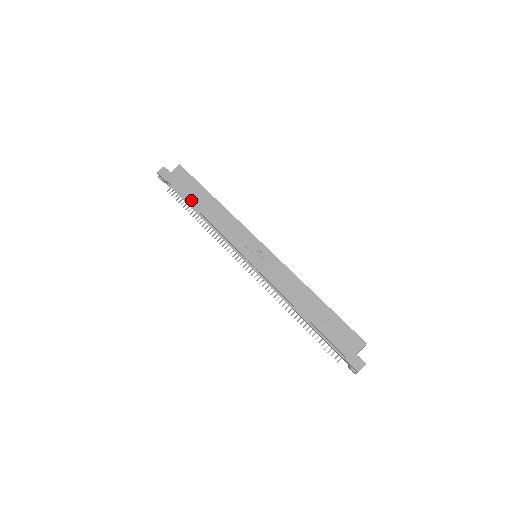
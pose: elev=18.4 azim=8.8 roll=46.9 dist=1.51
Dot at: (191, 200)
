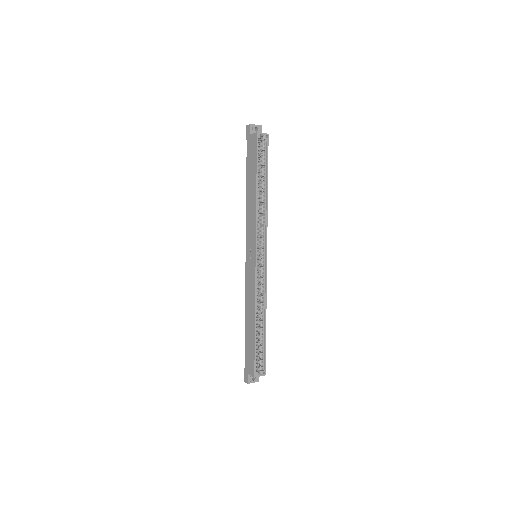
Dot at: (247, 174)
